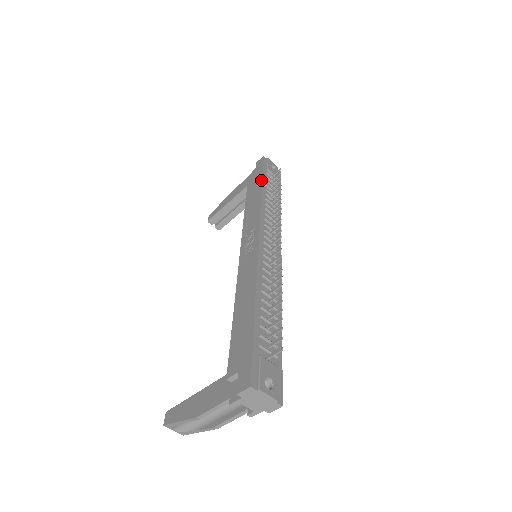
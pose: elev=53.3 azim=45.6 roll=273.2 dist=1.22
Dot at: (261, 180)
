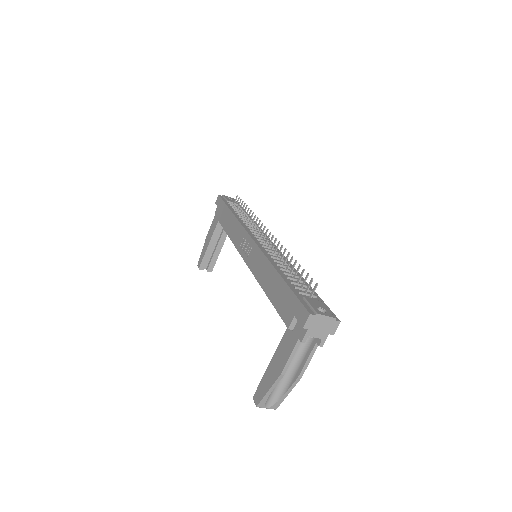
Dot at: (228, 208)
